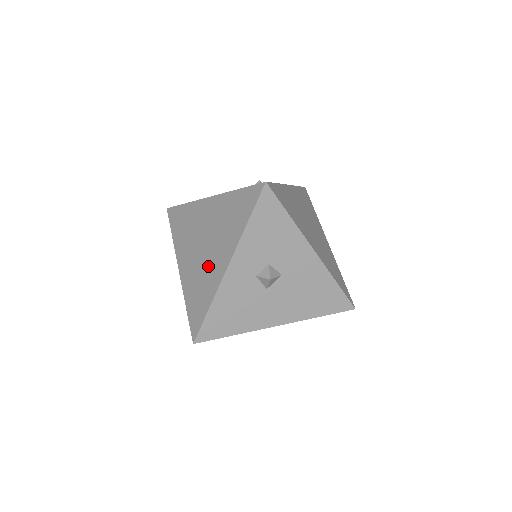
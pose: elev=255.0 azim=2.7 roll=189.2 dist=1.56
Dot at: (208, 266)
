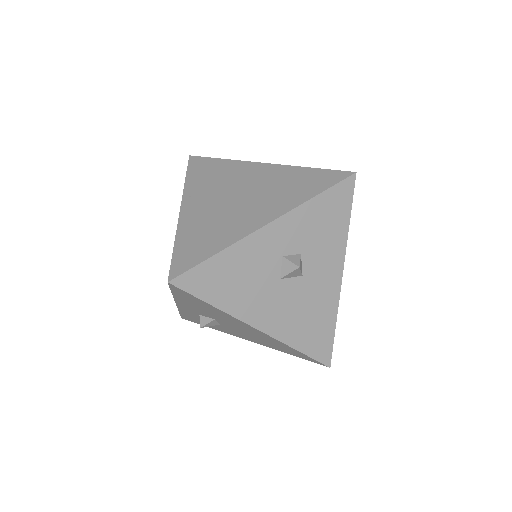
Dot at: (235, 216)
